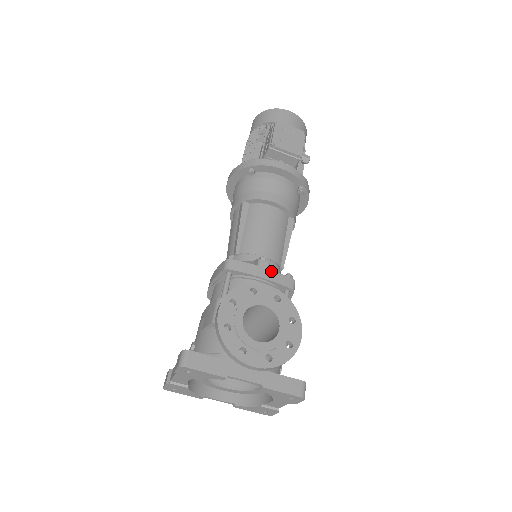
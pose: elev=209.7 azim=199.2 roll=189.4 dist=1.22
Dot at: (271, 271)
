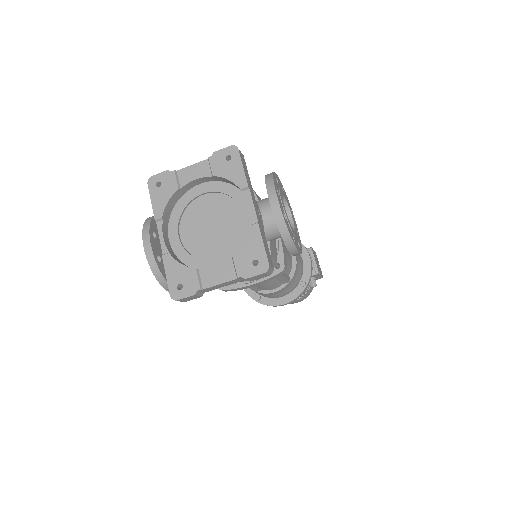
Dot at: occluded
